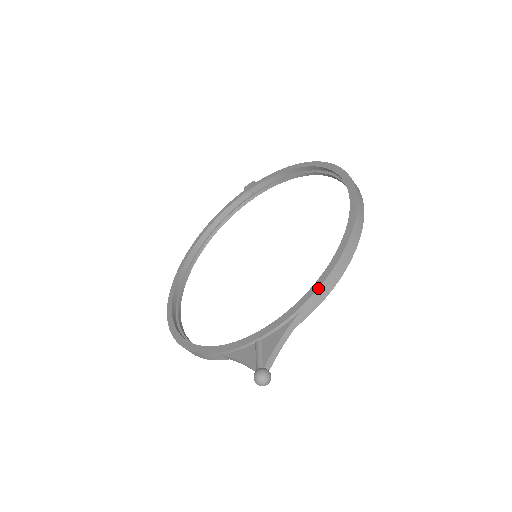
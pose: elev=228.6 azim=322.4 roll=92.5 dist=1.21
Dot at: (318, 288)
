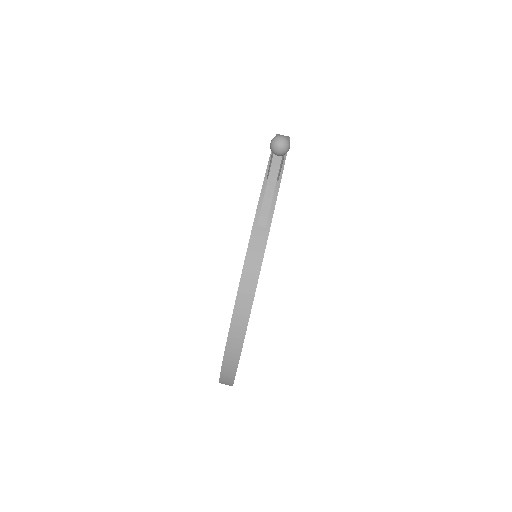
Dot at: (275, 136)
